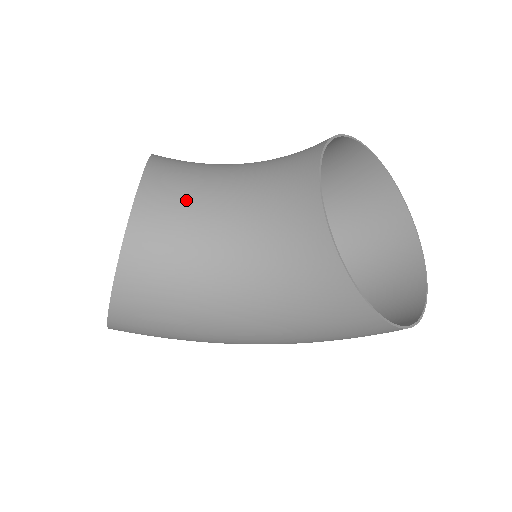
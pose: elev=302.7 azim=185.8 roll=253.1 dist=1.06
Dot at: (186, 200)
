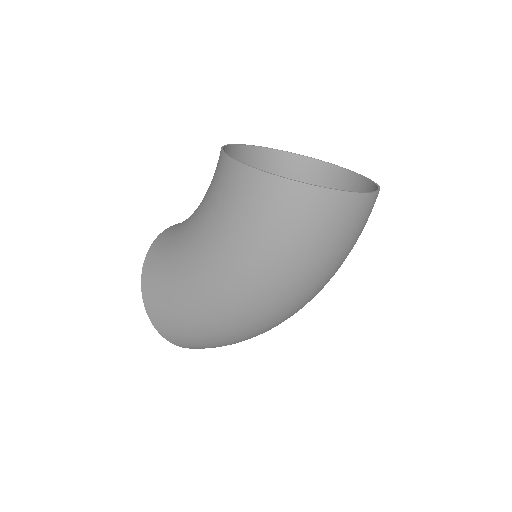
Dot at: occluded
